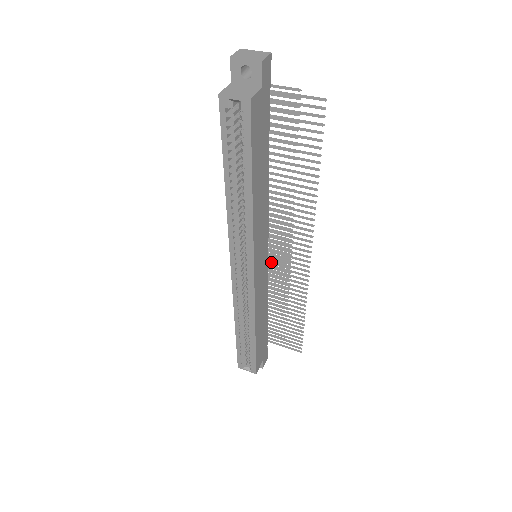
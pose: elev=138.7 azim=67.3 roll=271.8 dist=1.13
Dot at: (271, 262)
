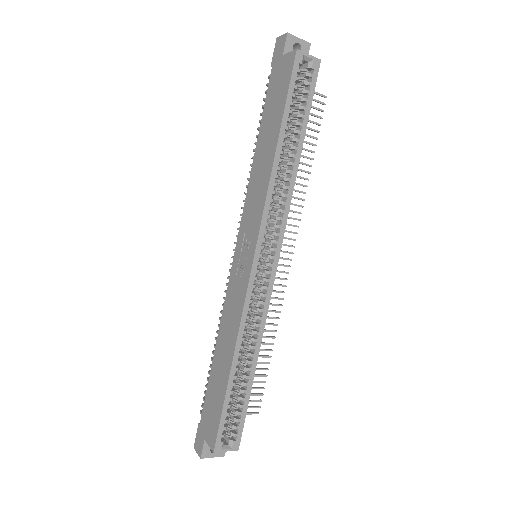
Dot at: occluded
